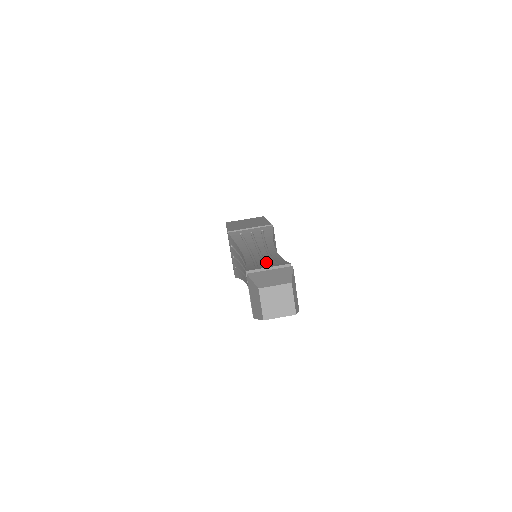
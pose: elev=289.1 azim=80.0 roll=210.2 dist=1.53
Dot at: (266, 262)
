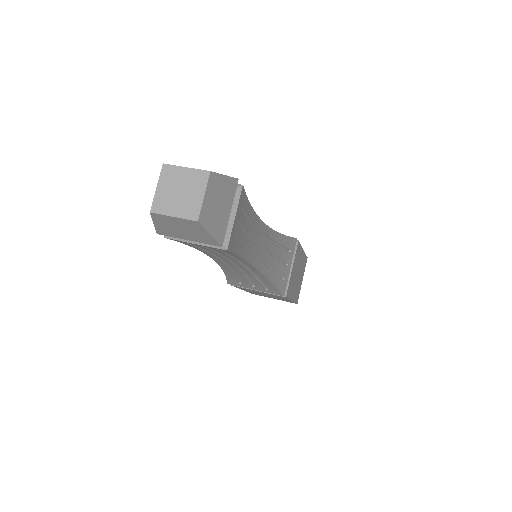
Dot at: occluded
